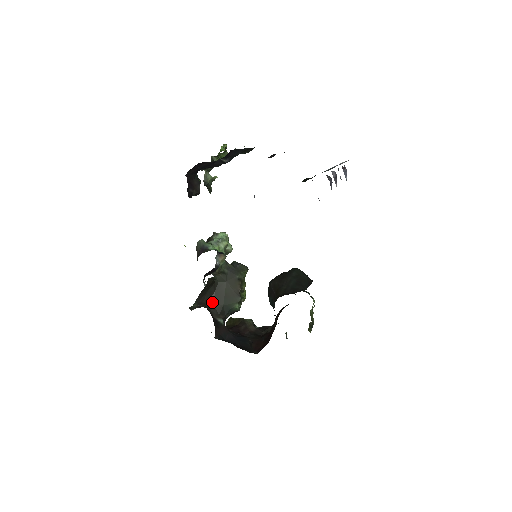
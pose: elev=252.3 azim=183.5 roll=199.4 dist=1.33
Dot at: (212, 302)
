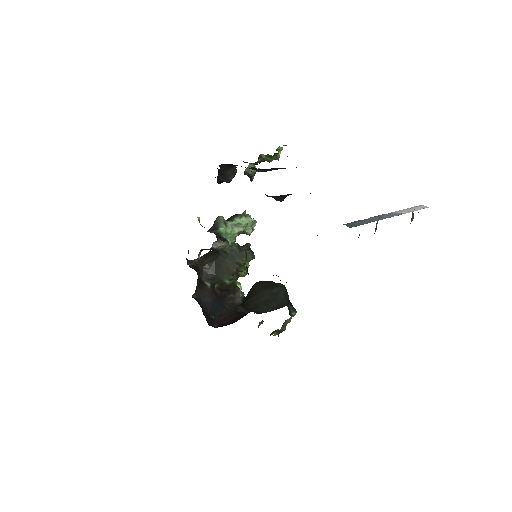
Dot at: (208, 267)
